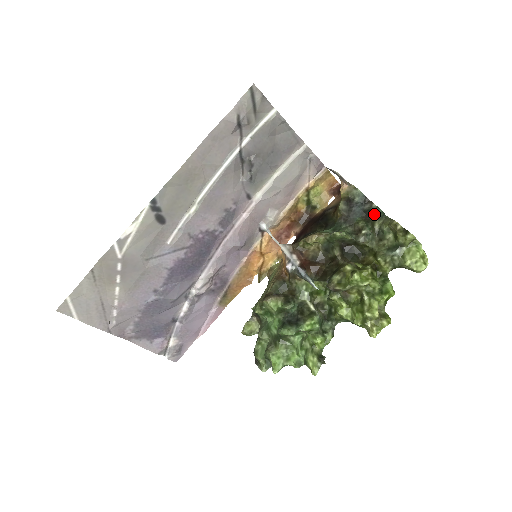
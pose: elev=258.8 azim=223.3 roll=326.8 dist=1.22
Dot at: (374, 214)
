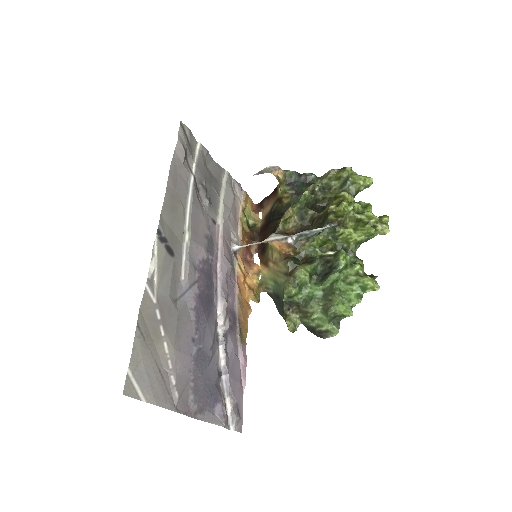
Dot at: (311, 179)
